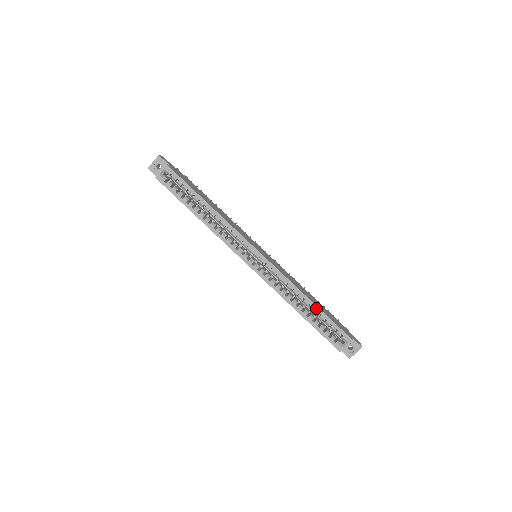
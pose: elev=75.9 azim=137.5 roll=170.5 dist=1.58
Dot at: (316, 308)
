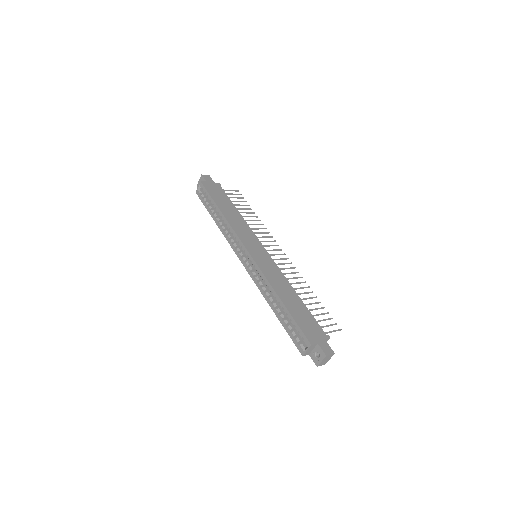
Dot at: (284, 307)
